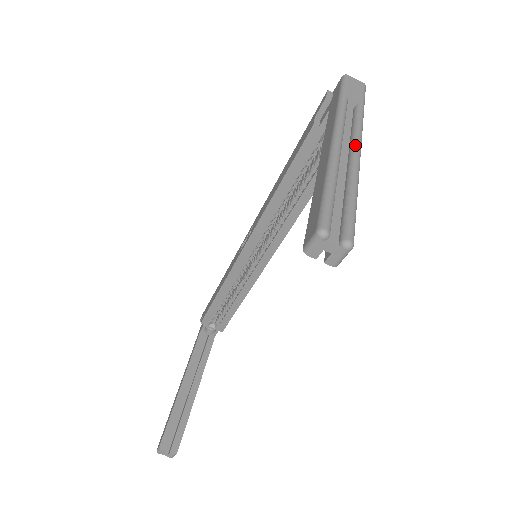
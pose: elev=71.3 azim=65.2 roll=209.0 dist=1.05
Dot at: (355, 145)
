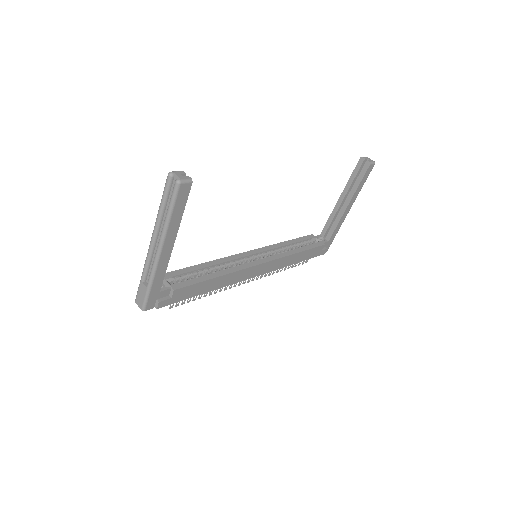
Dot at: occluded
